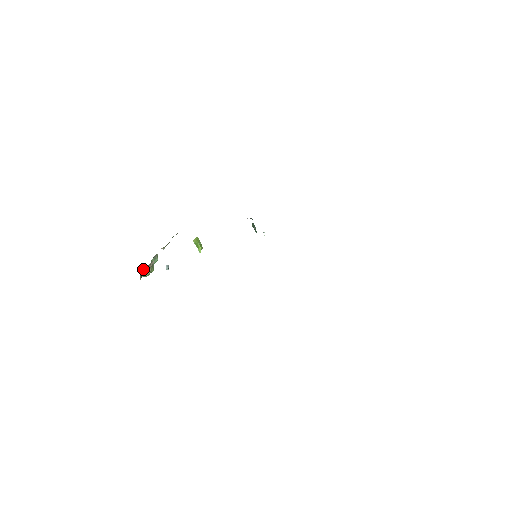
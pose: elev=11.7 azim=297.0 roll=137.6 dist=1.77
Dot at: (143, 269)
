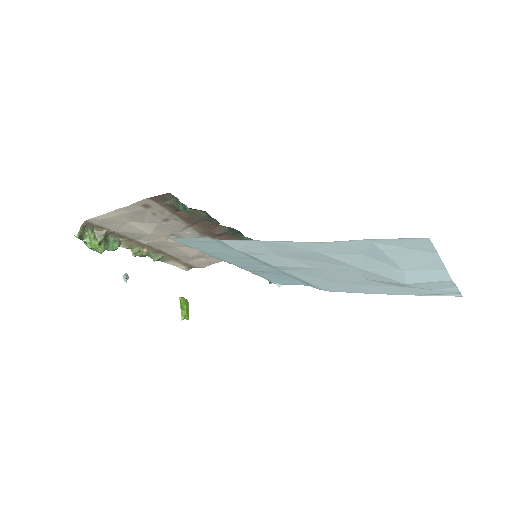
Dot at: (90, 231)
